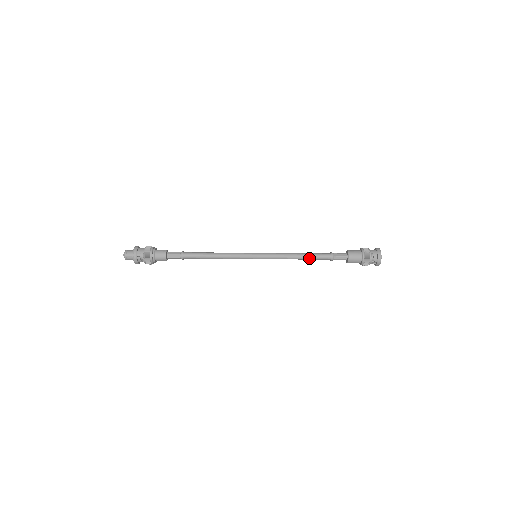
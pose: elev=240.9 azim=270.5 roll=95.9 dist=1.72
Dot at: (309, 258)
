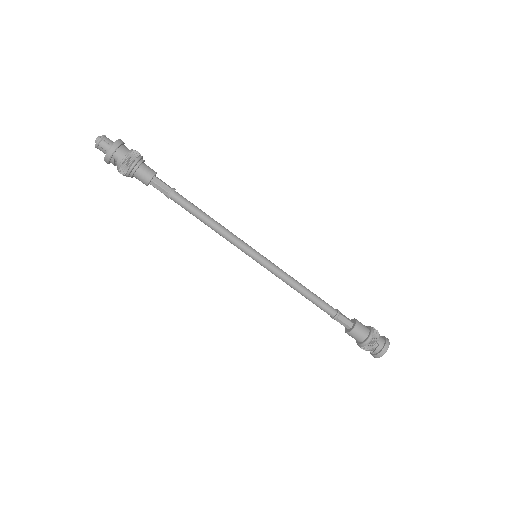
Dot at: (311, 300)
